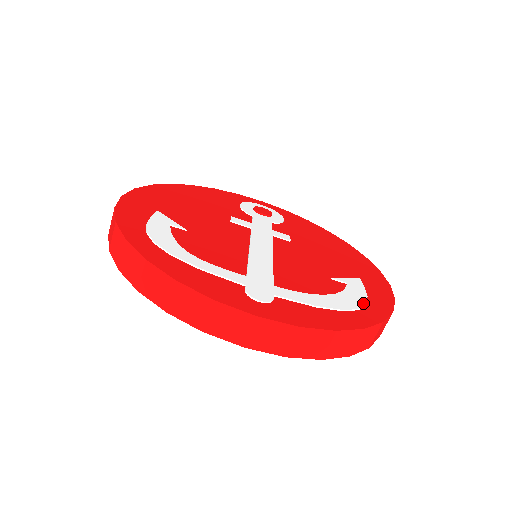
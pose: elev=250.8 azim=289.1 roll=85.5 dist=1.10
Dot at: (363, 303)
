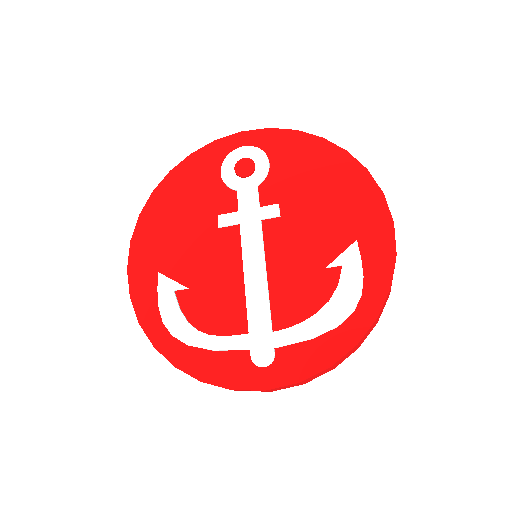
Dot at: (358, 297)
